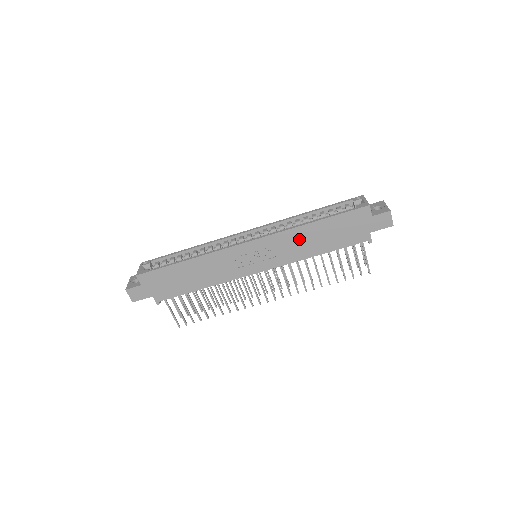
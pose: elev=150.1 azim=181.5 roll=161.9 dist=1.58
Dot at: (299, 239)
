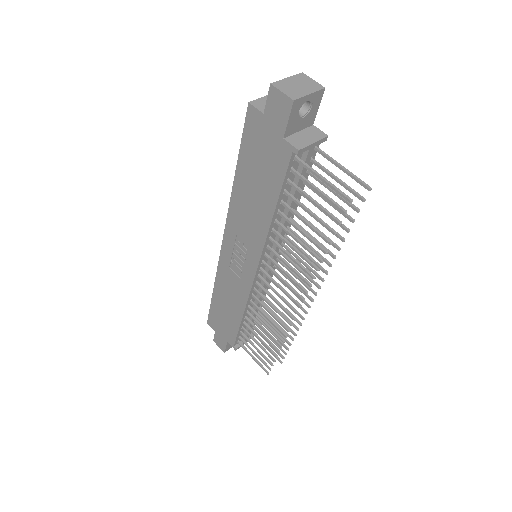
Dot at: (244, 209)
